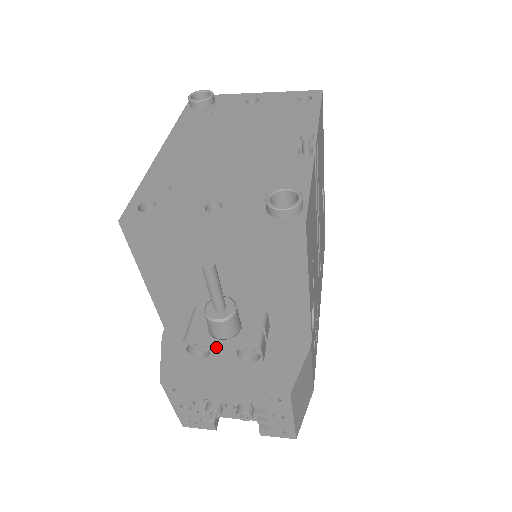
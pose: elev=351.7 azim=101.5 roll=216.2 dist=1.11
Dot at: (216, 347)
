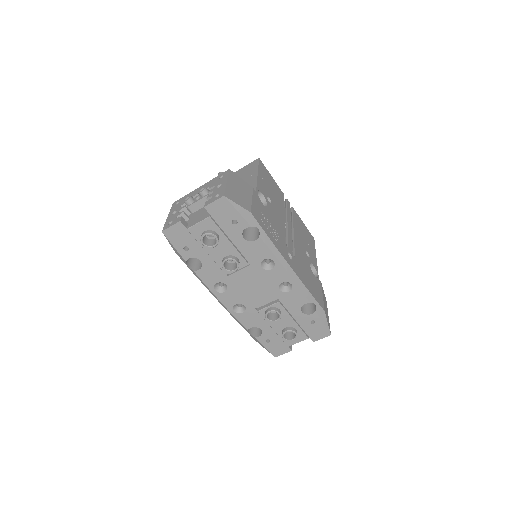
Dot at: occluded
